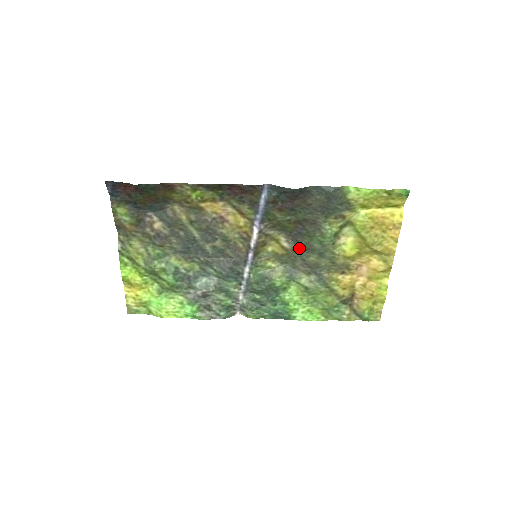
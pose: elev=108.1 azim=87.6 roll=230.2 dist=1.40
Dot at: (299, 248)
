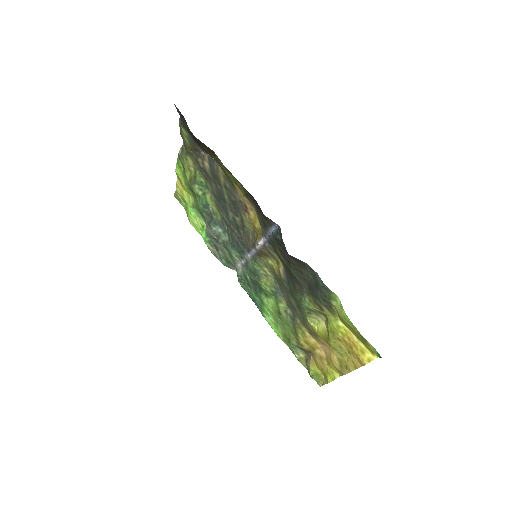
Dot at: (287, 285)
